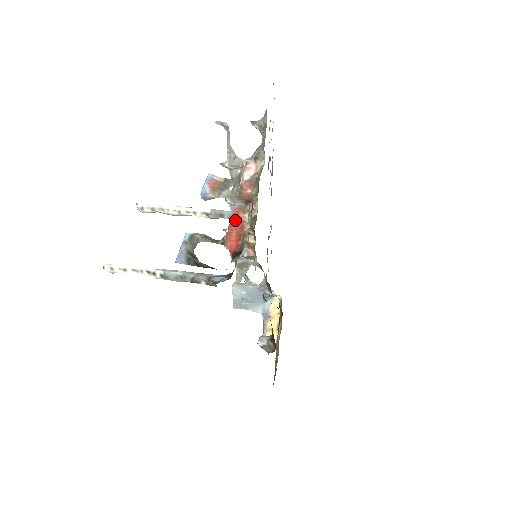
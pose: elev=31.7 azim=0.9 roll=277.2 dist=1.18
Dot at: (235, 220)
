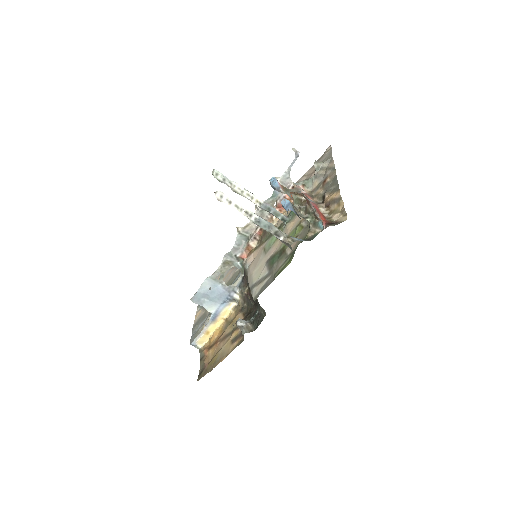
Dot at: (316, 207)
